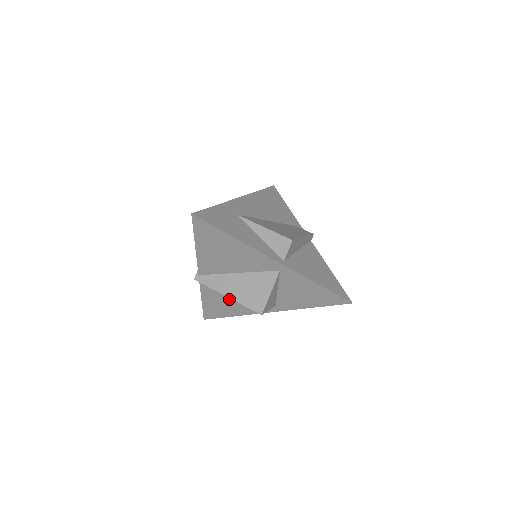
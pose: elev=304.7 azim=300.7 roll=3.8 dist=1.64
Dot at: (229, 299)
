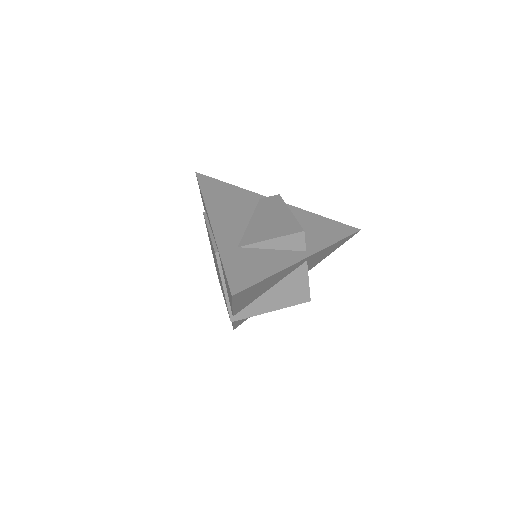
Dot at: occluded
